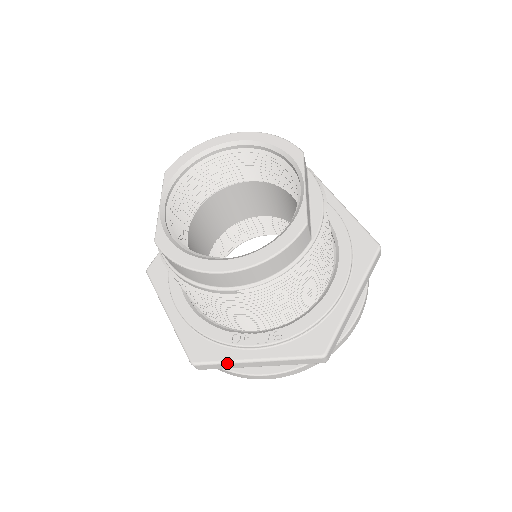
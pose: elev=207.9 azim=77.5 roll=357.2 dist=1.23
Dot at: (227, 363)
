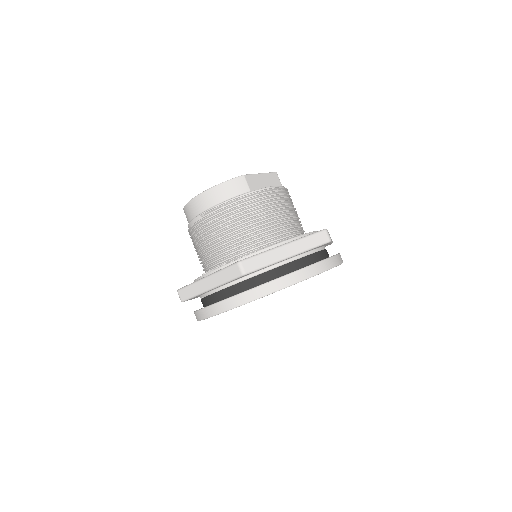
Dot at: (192, 284)
